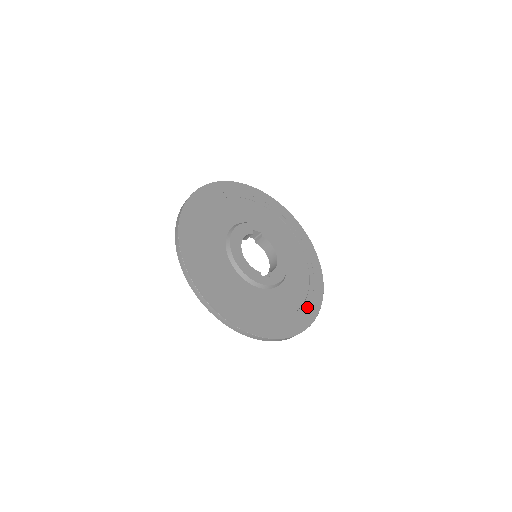
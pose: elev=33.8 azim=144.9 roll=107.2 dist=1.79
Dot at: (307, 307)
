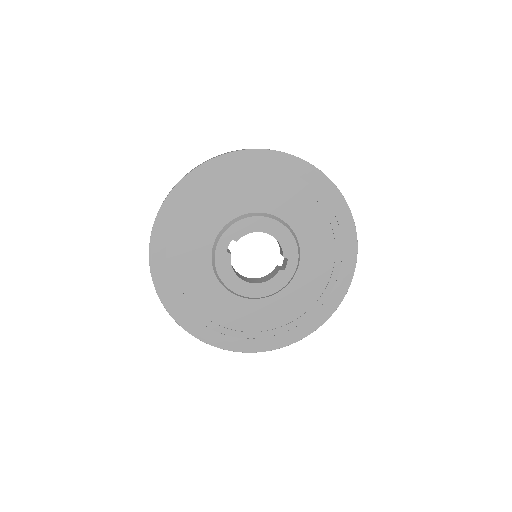
Dot at: (335, 219)
